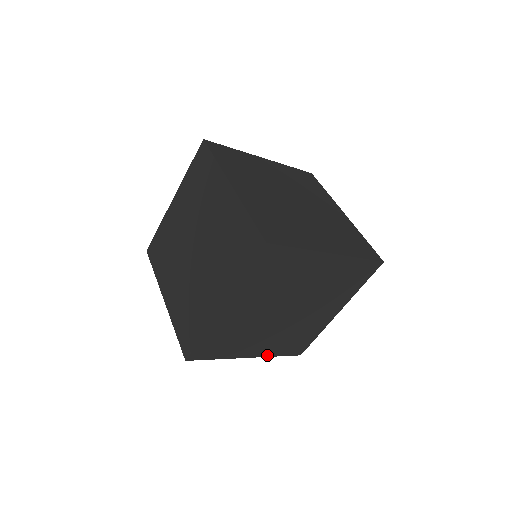
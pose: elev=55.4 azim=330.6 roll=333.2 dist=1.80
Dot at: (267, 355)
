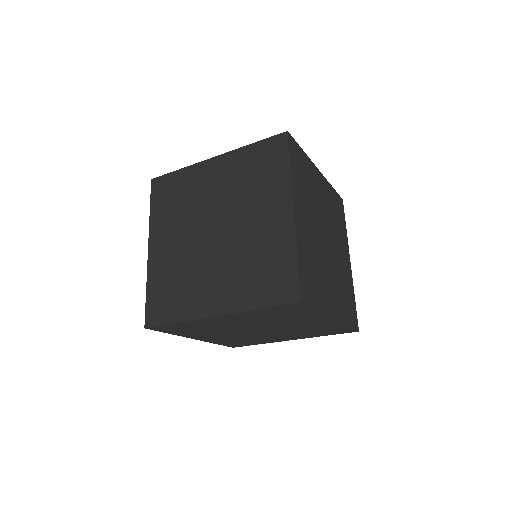
Dot at: (210, 341)
